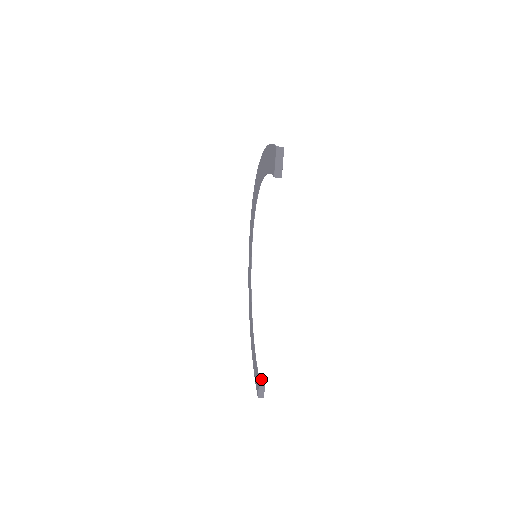
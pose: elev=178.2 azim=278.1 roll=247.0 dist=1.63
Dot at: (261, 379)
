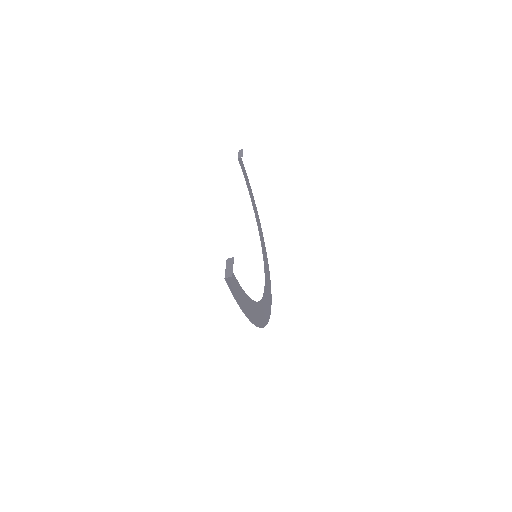
Dot at: (229, 259)
